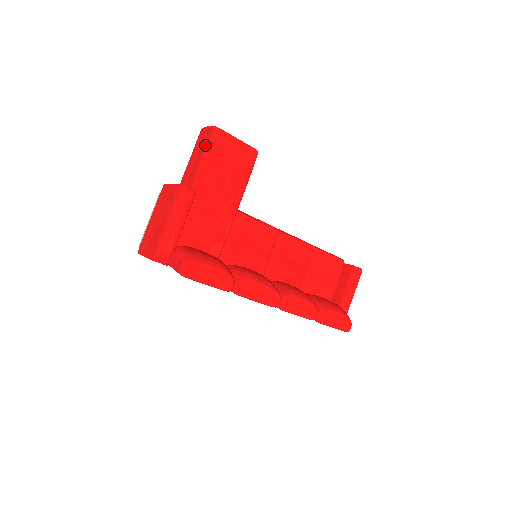
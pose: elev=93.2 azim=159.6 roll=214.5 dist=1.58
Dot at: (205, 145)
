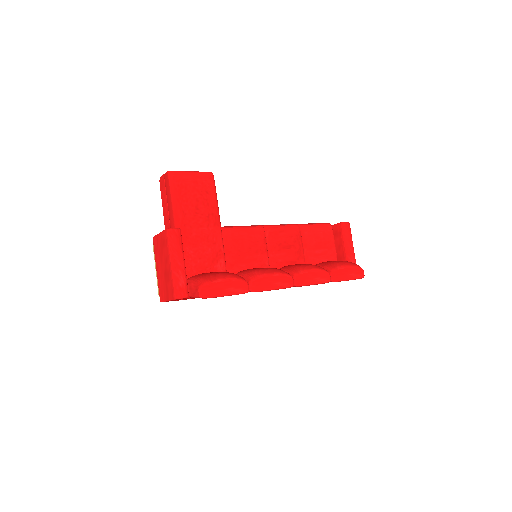
Dot at: (168, 190)
